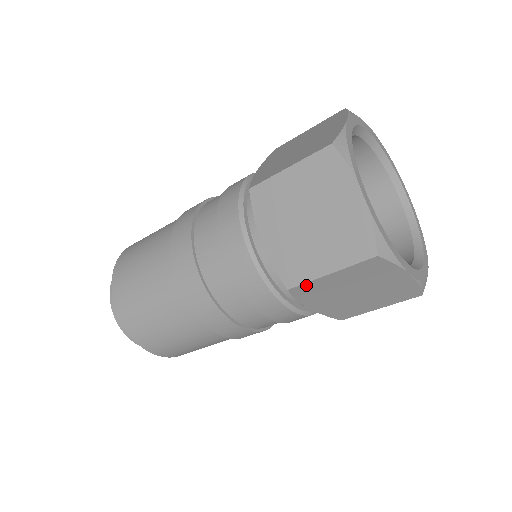
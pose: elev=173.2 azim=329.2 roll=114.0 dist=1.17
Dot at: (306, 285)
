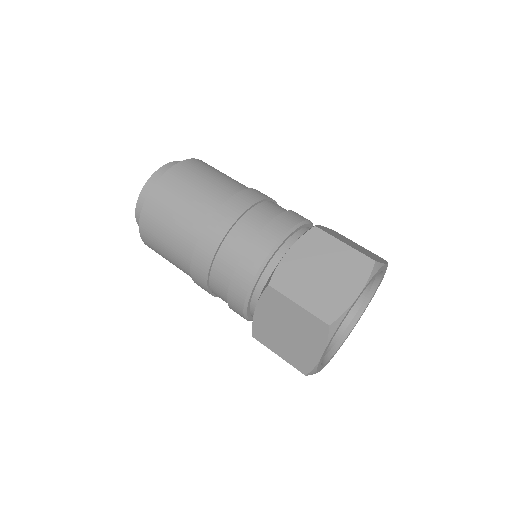
Dot at: (264, 343)
